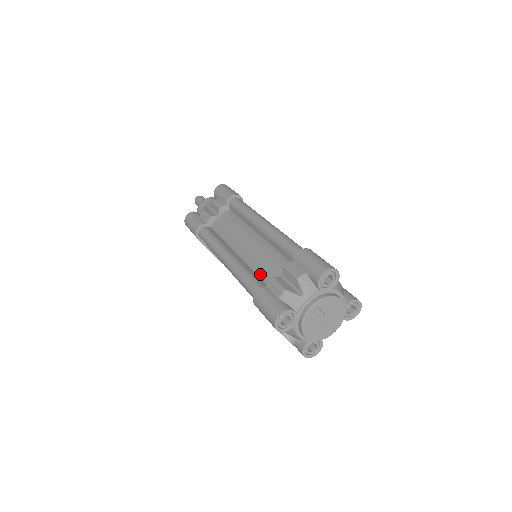
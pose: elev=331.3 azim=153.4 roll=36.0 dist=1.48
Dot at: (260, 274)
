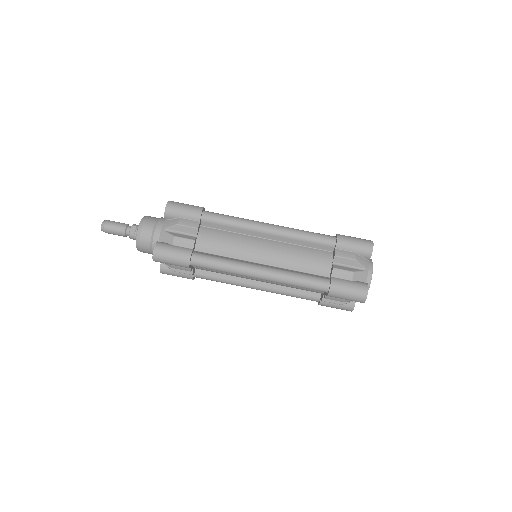
Dot at: (299, 289)
